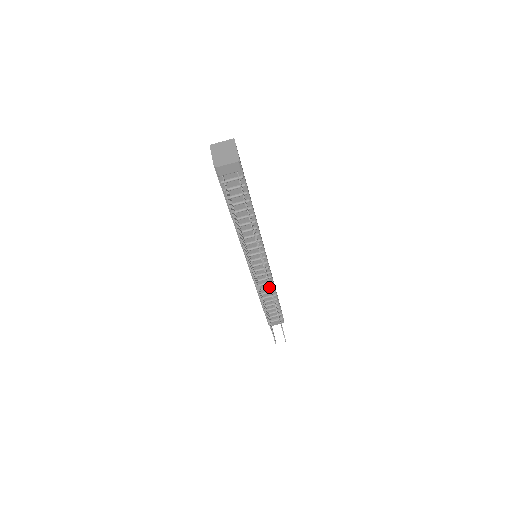
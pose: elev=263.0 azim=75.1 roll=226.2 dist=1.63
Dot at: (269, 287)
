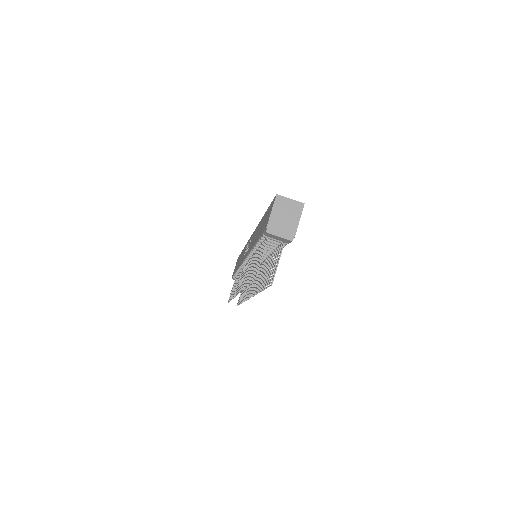
Dot at: (249, 298)
